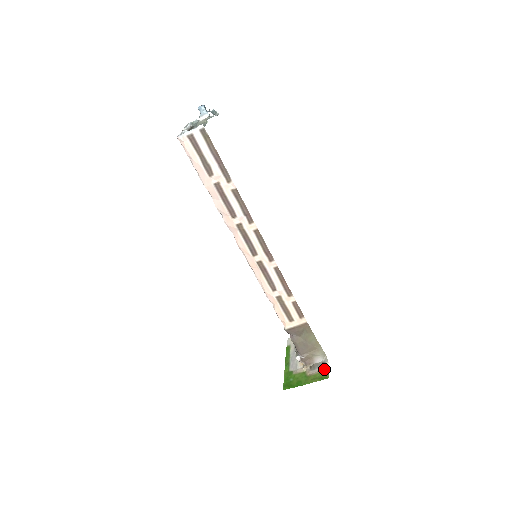
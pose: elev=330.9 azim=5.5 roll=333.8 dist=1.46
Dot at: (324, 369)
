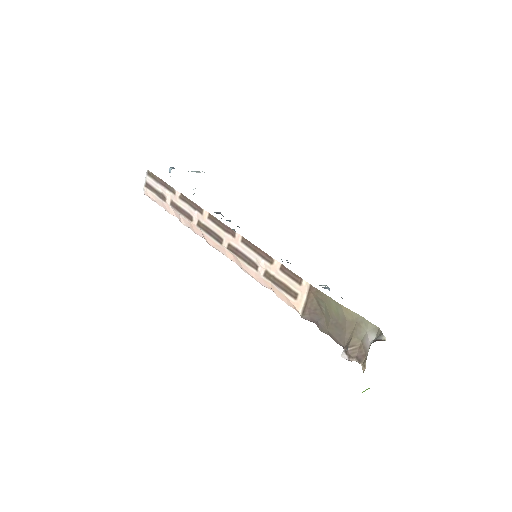
Dot at: occluded
